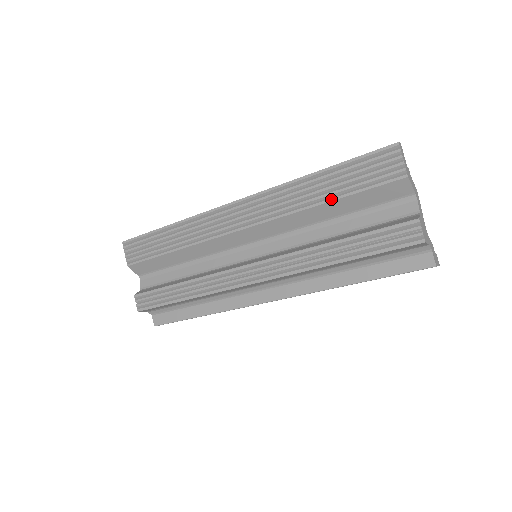
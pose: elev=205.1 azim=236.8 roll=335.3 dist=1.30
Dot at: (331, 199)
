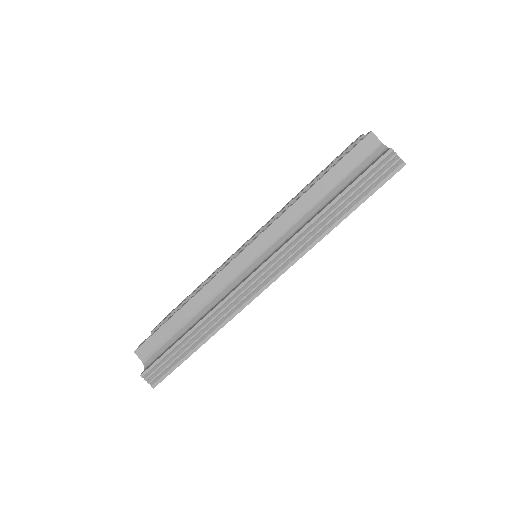
Dot at: (314, 179)
